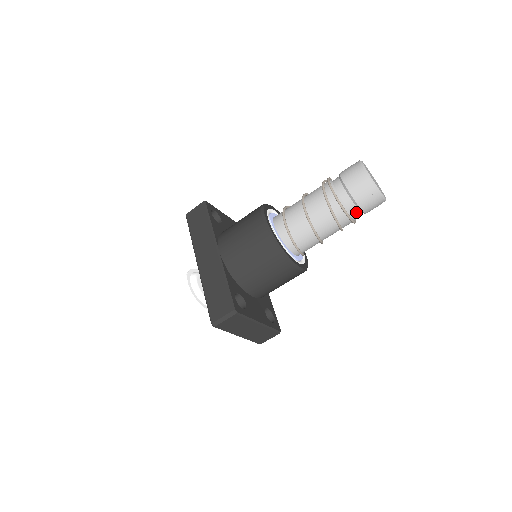
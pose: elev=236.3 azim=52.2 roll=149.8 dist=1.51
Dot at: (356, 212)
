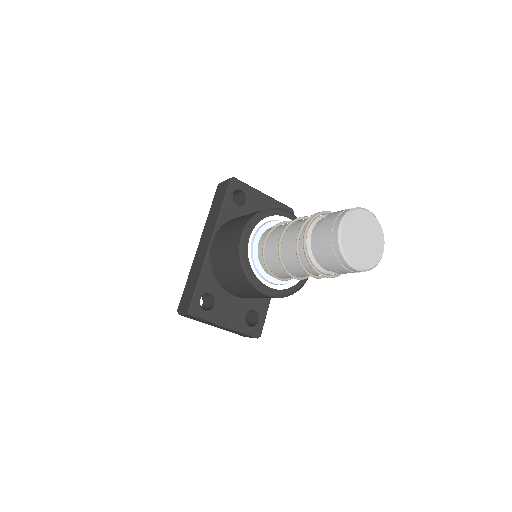
Dot at: (329, 269)
